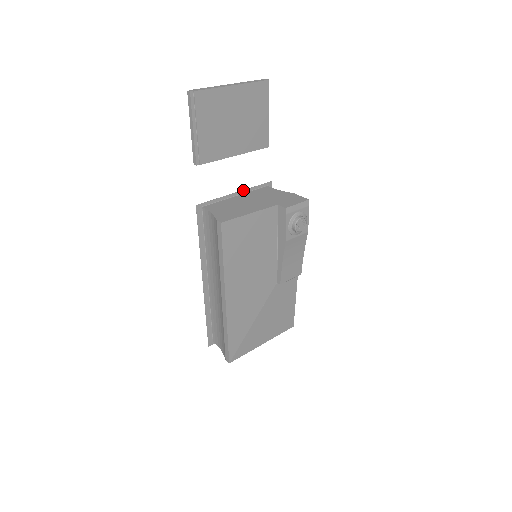
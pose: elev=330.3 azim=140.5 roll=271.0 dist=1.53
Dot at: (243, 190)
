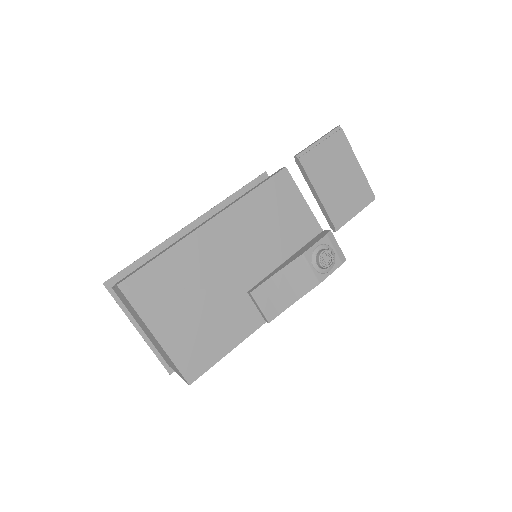
Dot at: occluded
